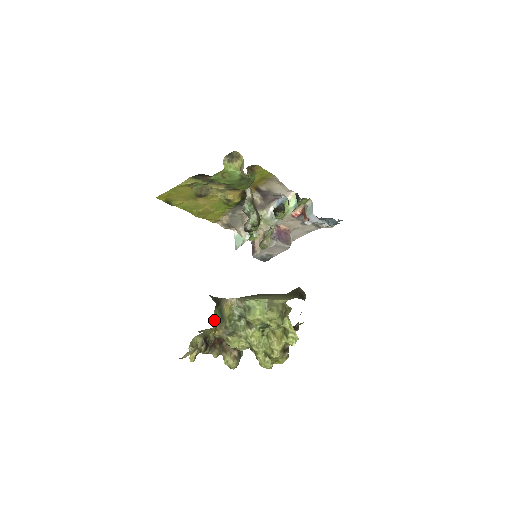
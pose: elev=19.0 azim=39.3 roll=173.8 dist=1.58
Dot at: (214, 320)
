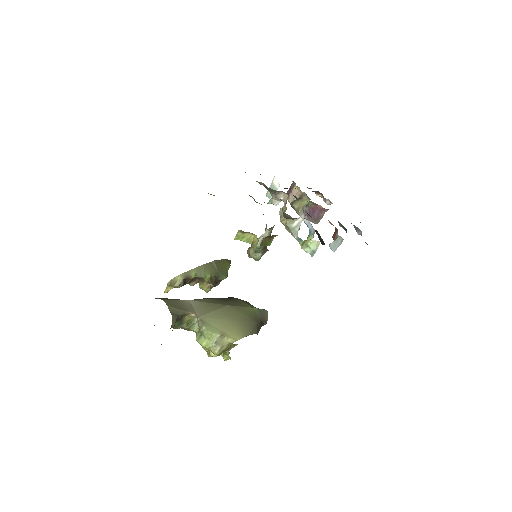
Dot at: (171, 326)
